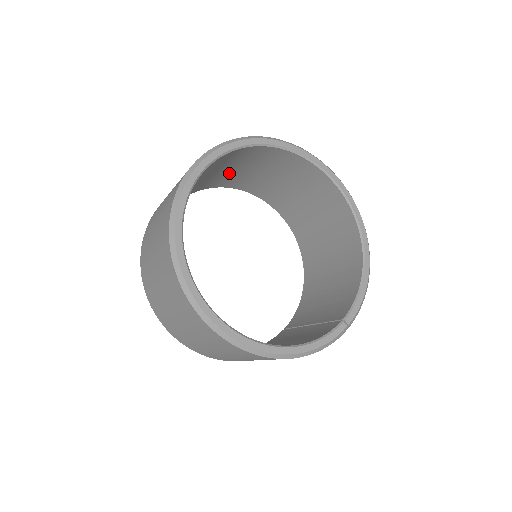
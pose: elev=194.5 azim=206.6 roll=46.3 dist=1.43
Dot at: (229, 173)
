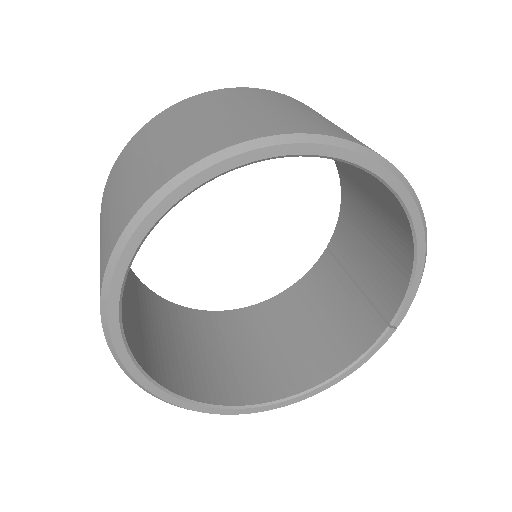
Dot at: occluded
